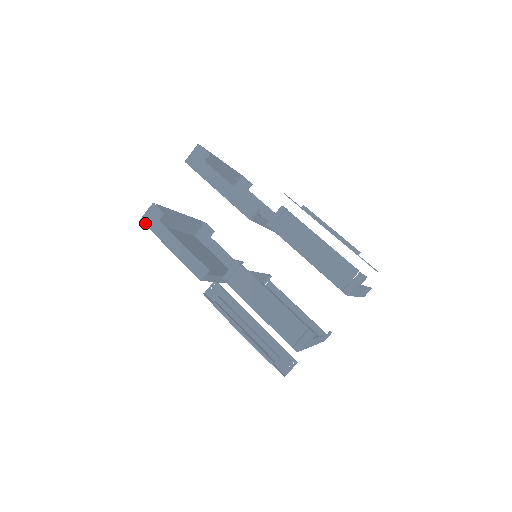
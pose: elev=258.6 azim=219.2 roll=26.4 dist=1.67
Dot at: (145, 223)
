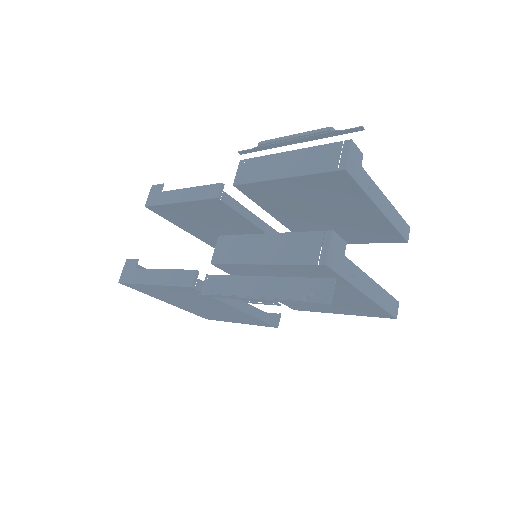
Dot at: (123, 281)
